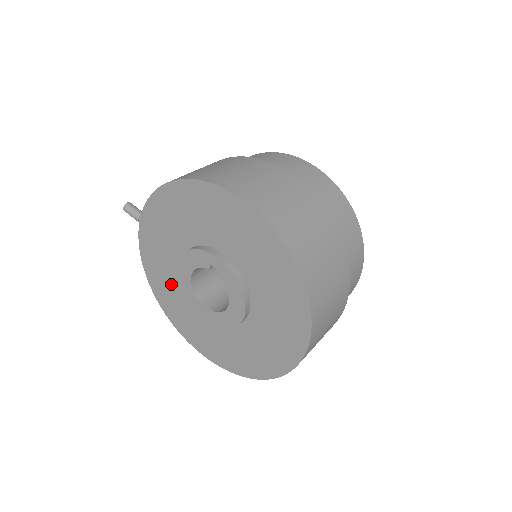
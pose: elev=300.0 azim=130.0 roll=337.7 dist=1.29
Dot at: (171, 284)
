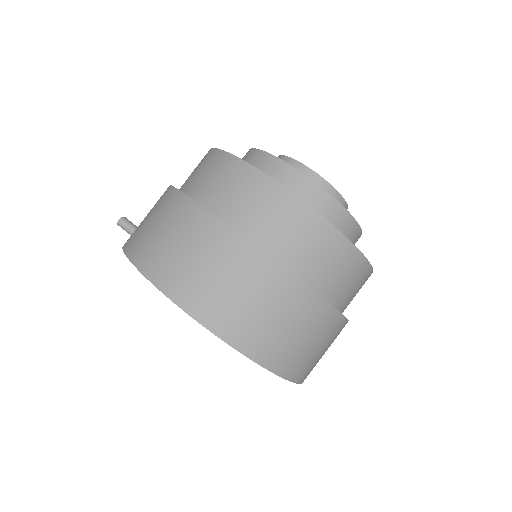
Dot at: occluded
